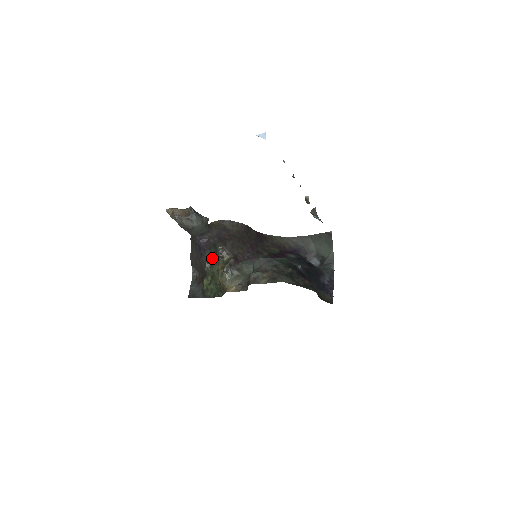
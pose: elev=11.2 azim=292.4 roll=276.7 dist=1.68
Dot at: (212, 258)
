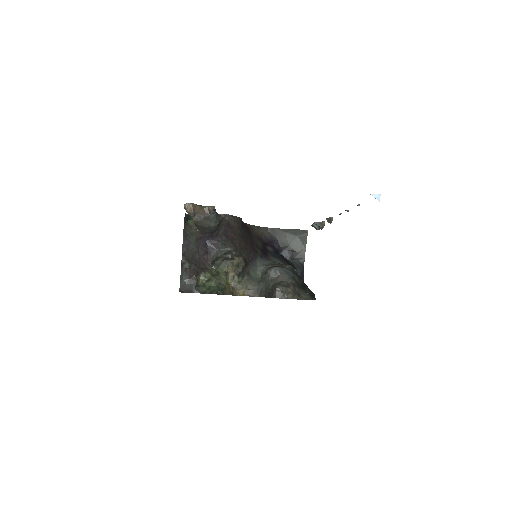
Dot at: (219, 258)
